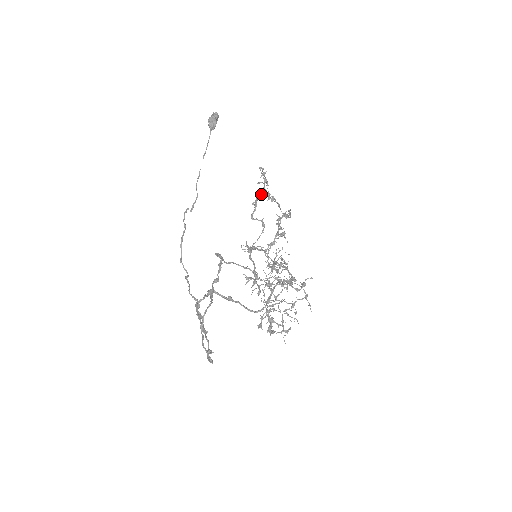
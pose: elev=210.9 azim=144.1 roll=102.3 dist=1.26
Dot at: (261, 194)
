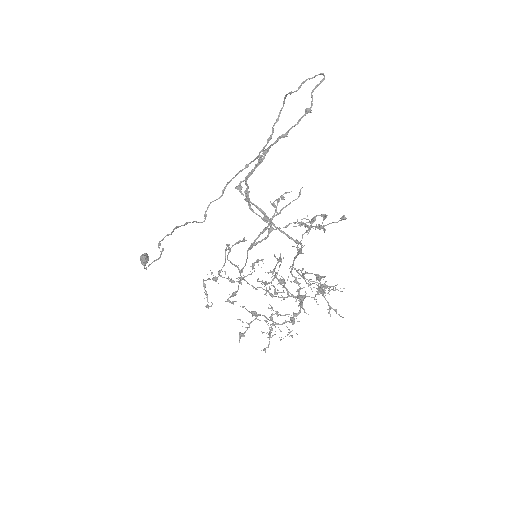
Dot at: (223, 265)
